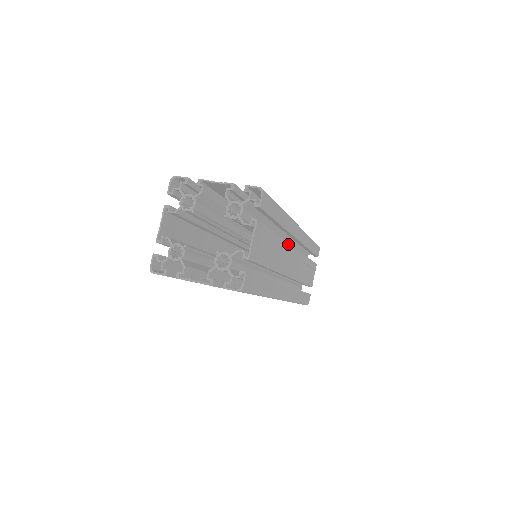
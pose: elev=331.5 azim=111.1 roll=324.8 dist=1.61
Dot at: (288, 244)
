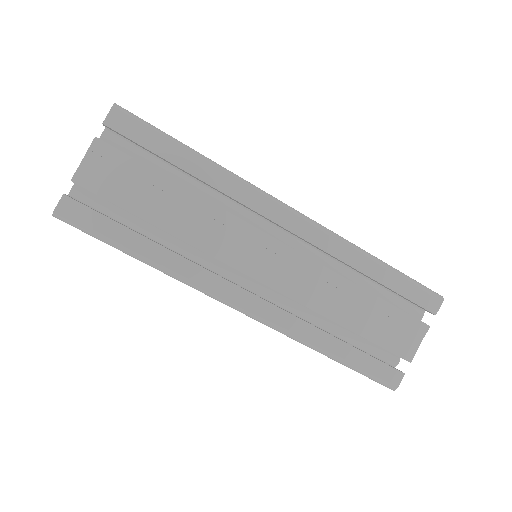
Dot at: (239, 220)
